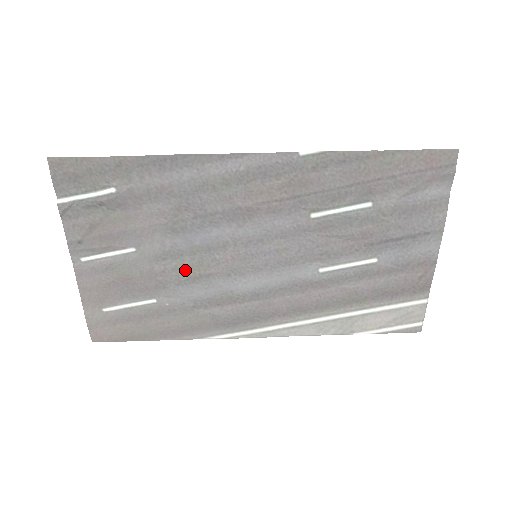
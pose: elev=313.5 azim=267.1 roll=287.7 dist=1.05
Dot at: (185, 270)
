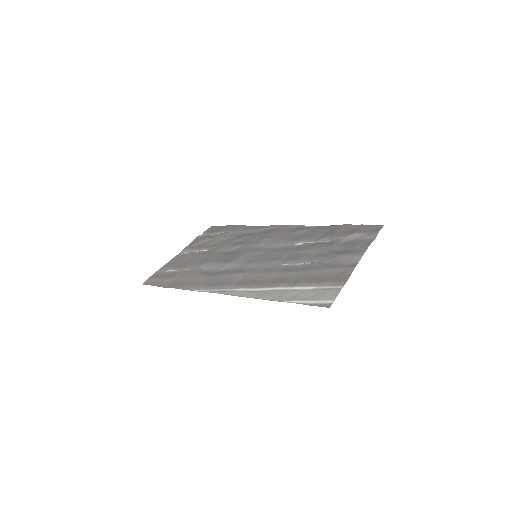
Dot at: (219, 258)
